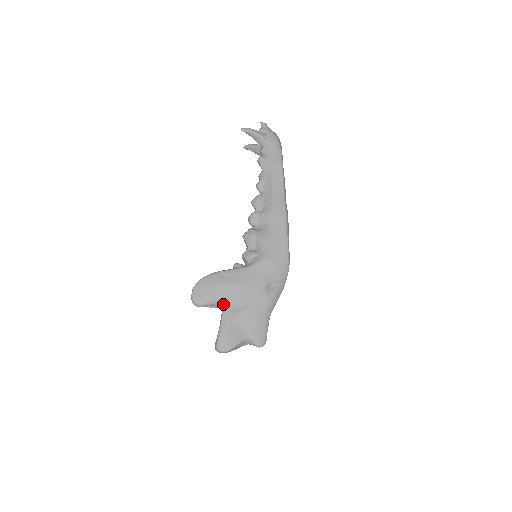
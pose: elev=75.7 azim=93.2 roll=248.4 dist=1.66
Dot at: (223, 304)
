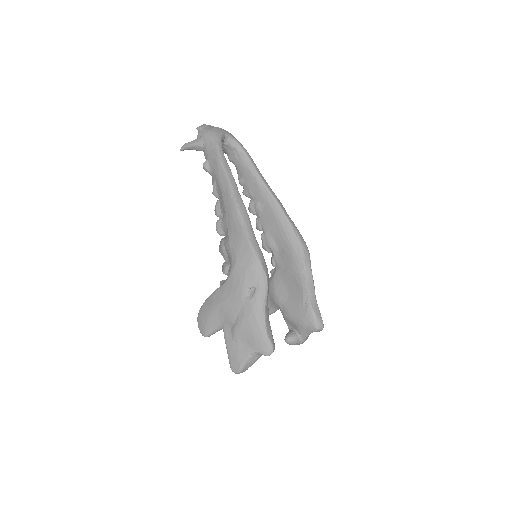
Dot at: (223, 326)
